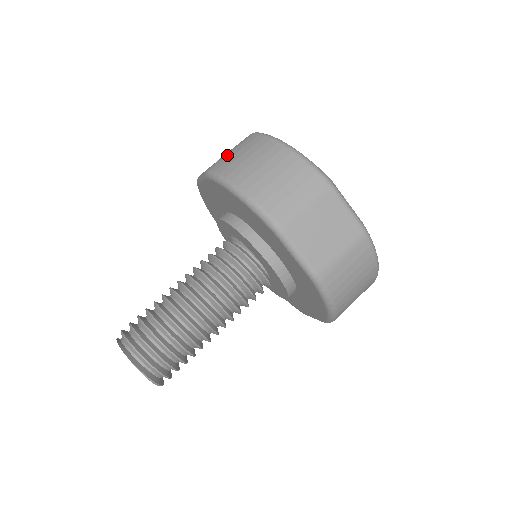
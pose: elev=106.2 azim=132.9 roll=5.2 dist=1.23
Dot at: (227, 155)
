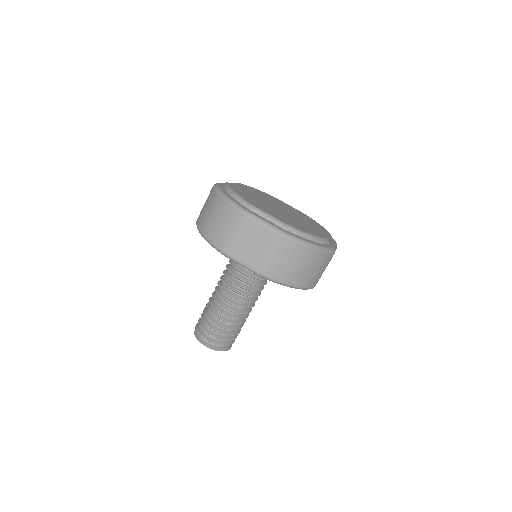
Dot at: occluded
